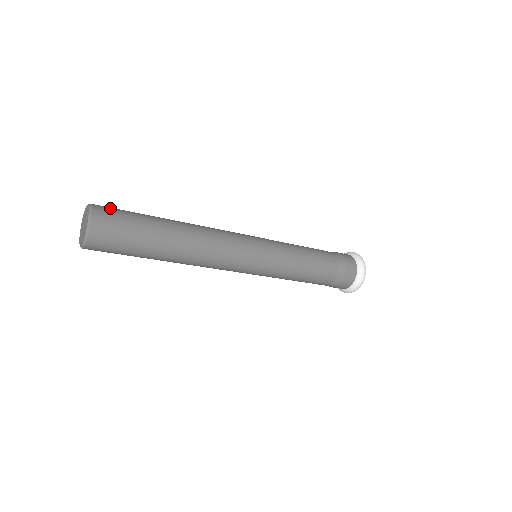
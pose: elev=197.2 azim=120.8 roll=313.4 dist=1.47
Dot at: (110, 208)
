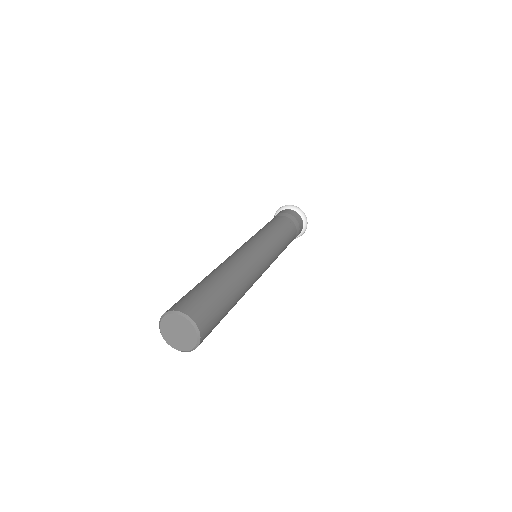
Dot at: (205, 314)
